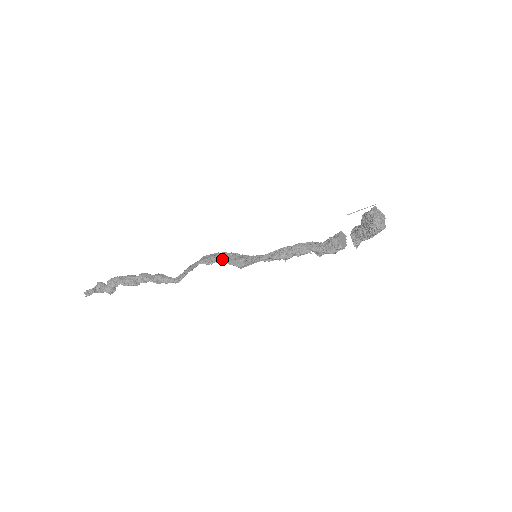
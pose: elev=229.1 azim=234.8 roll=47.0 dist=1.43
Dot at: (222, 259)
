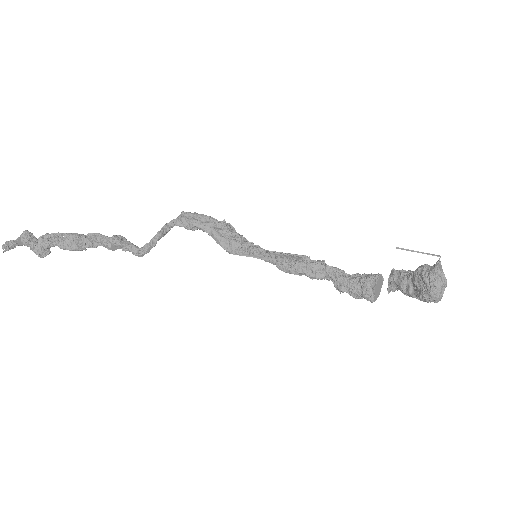
Dot at: (208, 231)
